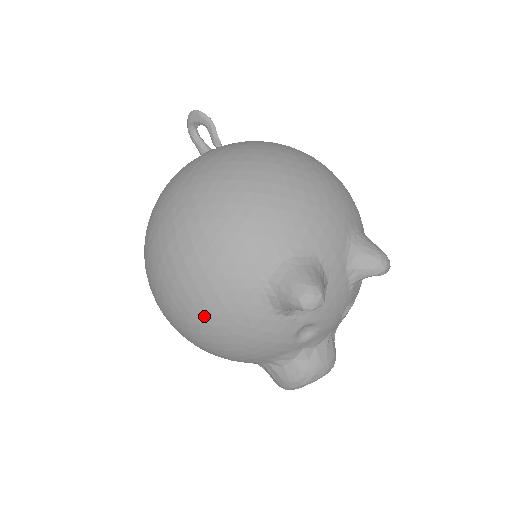
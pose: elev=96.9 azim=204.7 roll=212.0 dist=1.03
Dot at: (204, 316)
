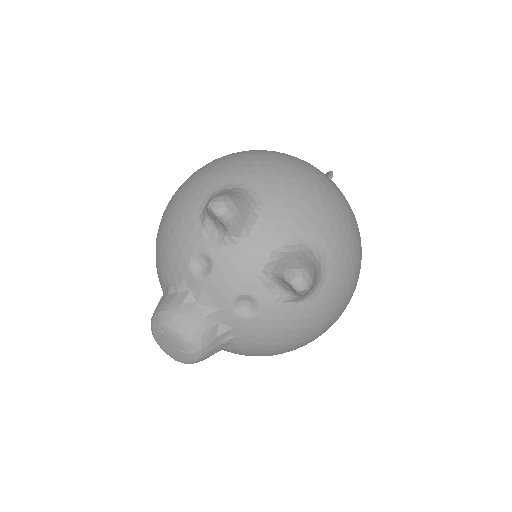
Dot at: (175, 197)
